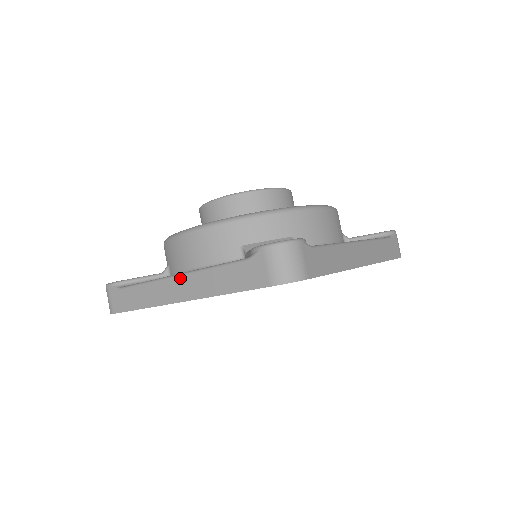
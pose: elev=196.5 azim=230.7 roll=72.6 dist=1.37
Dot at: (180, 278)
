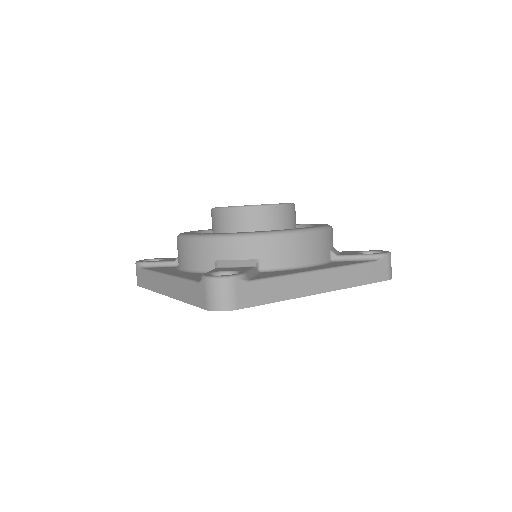
Dot at: (167, 278)
